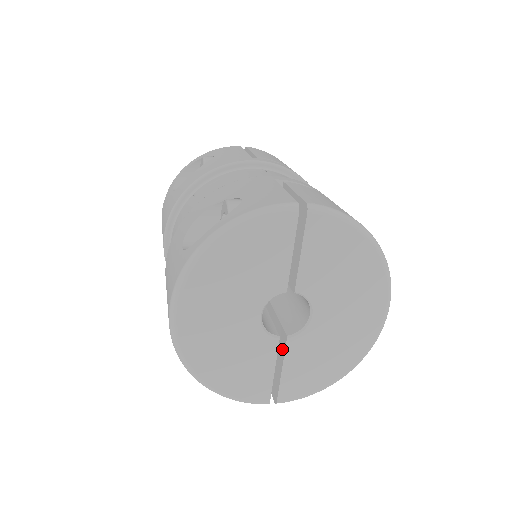
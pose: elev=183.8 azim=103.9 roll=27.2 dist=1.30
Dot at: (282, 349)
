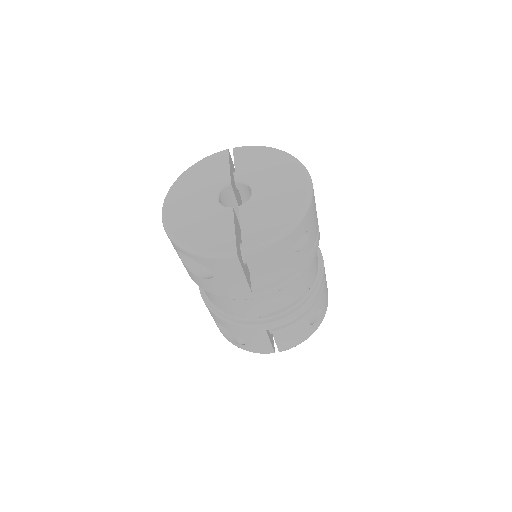
Dot at: occluded
